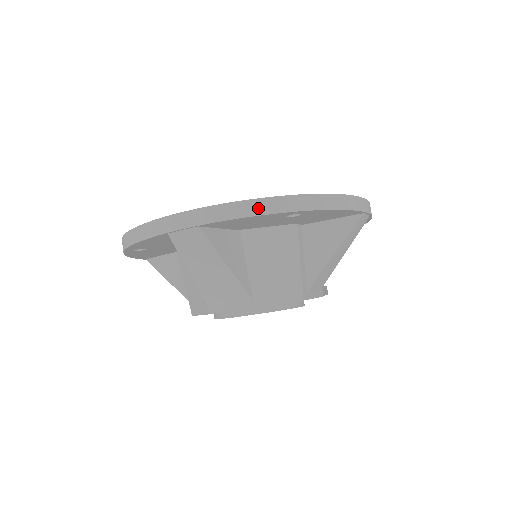
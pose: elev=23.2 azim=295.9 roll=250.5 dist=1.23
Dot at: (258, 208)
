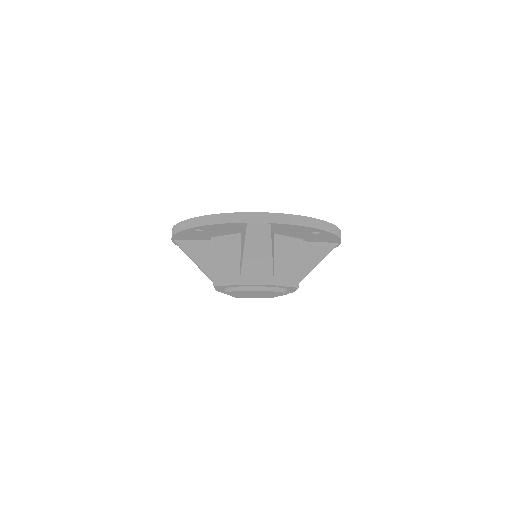
Dot at: (307, 222)
